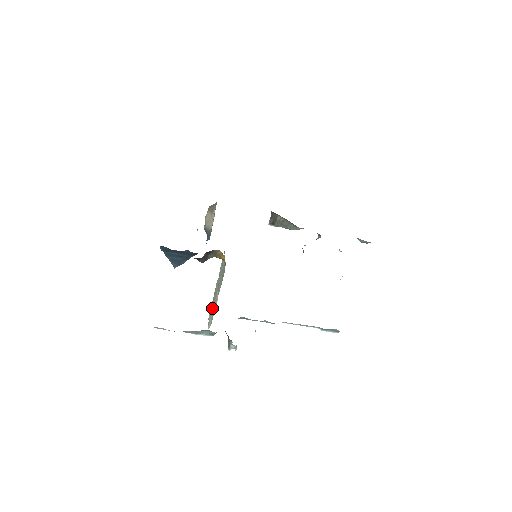
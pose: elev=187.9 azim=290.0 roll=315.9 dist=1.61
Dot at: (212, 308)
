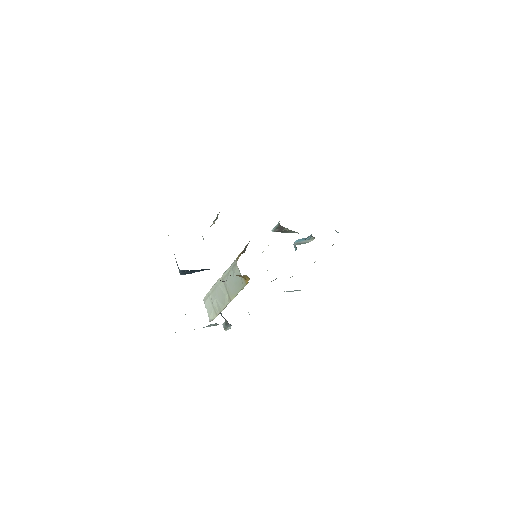
Dot at: (214, 303)
